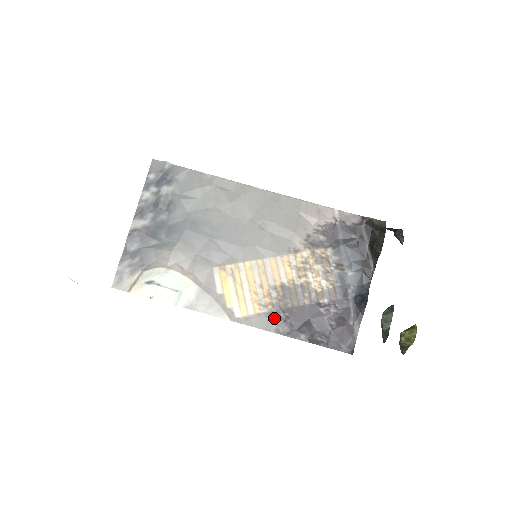
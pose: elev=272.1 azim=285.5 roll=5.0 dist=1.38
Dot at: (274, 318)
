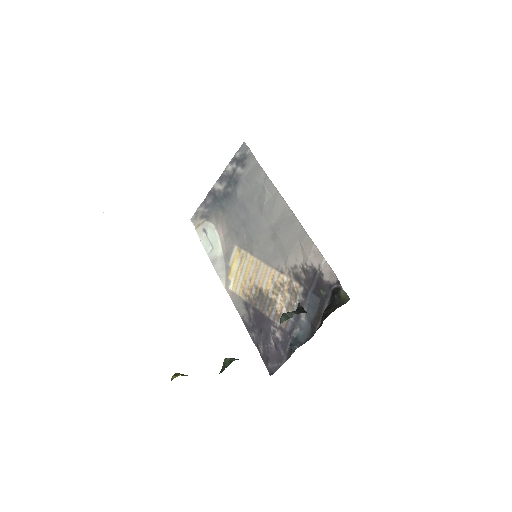
Dot at: (246, 307)
